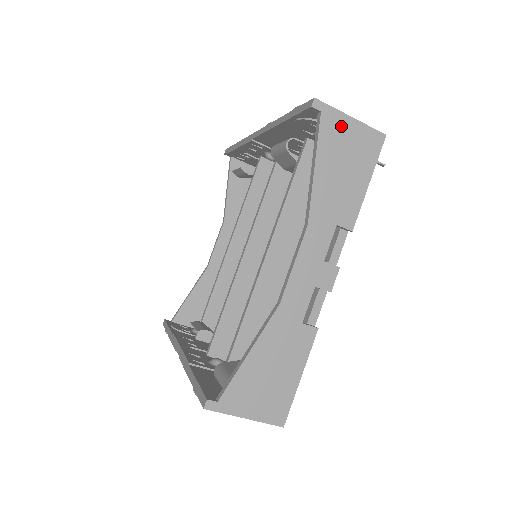
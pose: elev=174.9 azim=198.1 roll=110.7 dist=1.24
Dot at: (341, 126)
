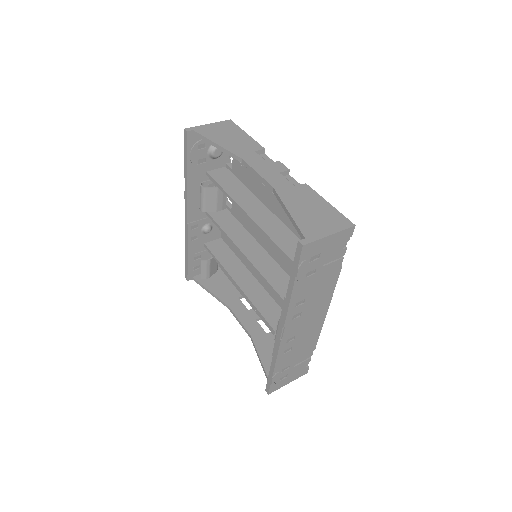
Dot at: (208, 128)
